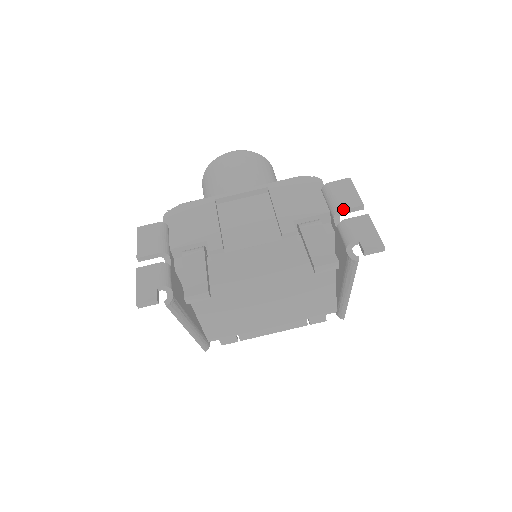
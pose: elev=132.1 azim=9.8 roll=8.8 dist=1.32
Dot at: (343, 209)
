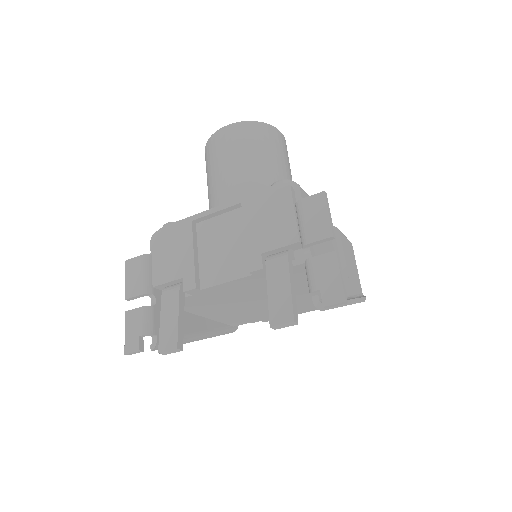
Dot at: (310, 242)
